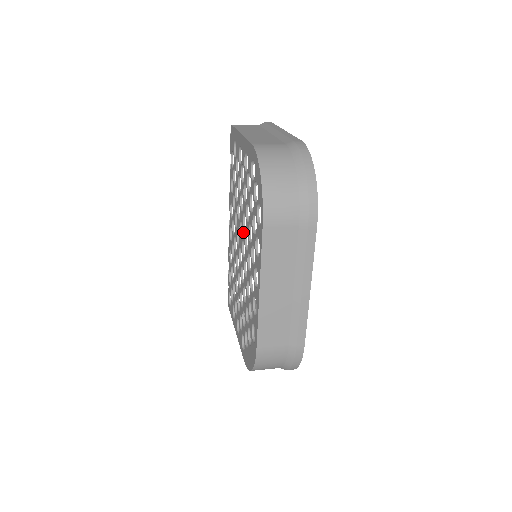
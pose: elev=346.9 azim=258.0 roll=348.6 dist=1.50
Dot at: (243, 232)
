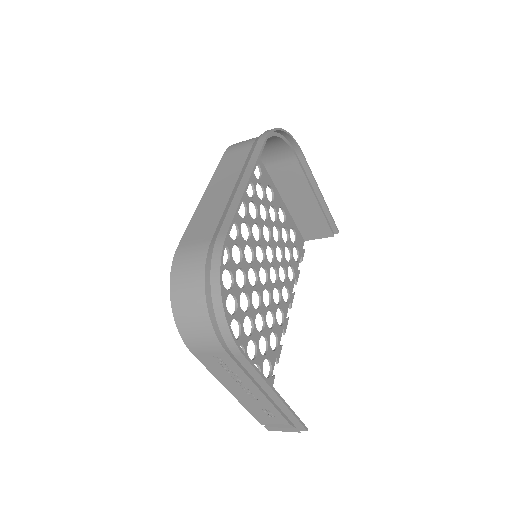
Dot at: (253, 243)
